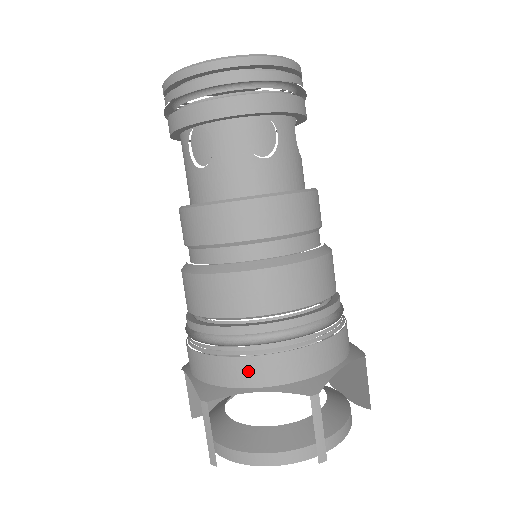
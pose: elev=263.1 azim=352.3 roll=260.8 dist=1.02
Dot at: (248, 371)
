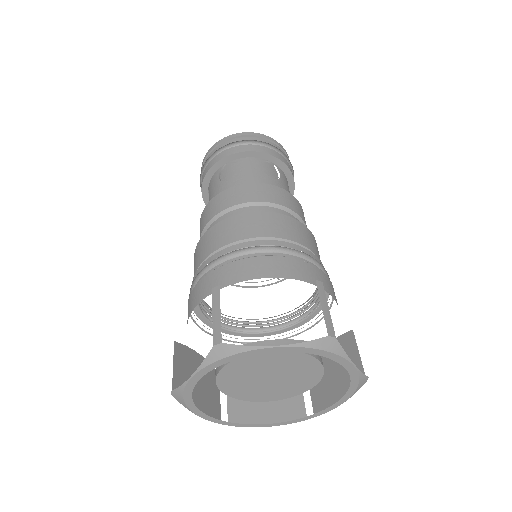
Dot at: (259, 266)
